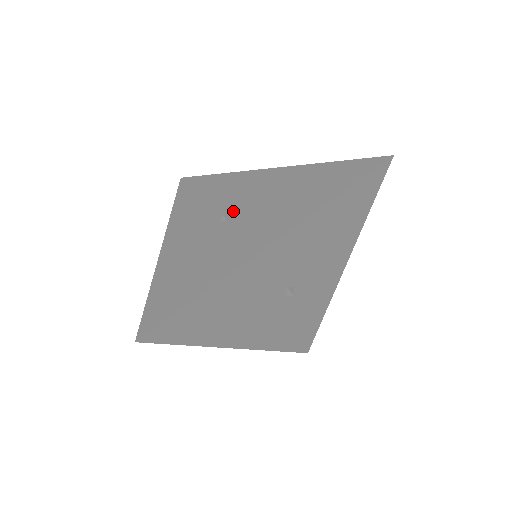
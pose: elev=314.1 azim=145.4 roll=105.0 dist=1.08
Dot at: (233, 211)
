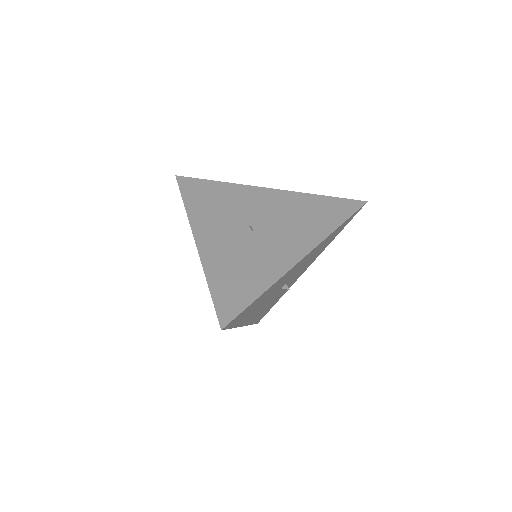
Dot at: (253, 224)
